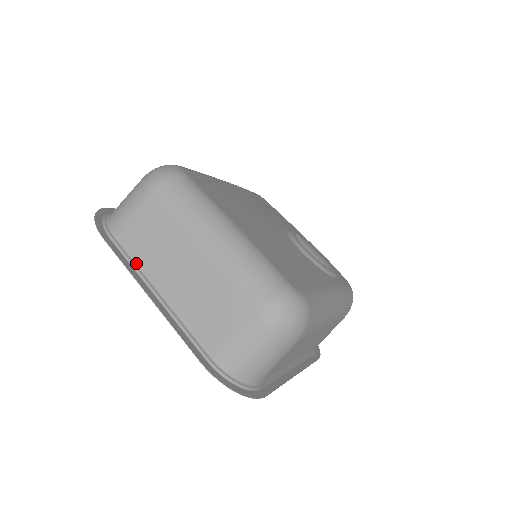
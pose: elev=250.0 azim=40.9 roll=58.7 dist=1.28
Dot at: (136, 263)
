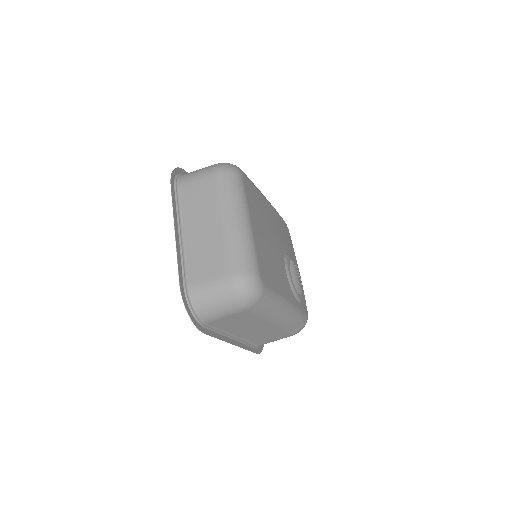
Dot at: (180, 209)
